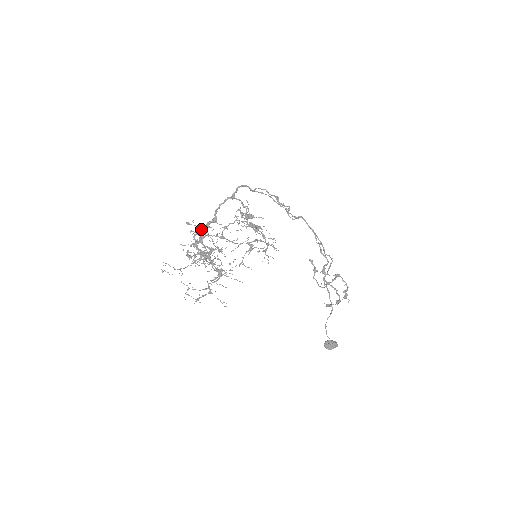
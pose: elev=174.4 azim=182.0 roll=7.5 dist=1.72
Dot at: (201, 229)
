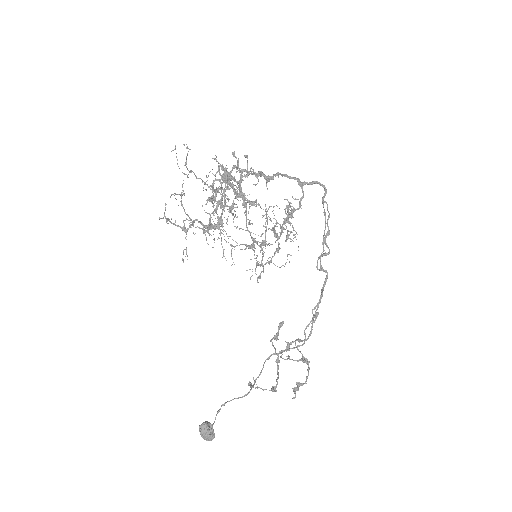
Dot at: occluded
